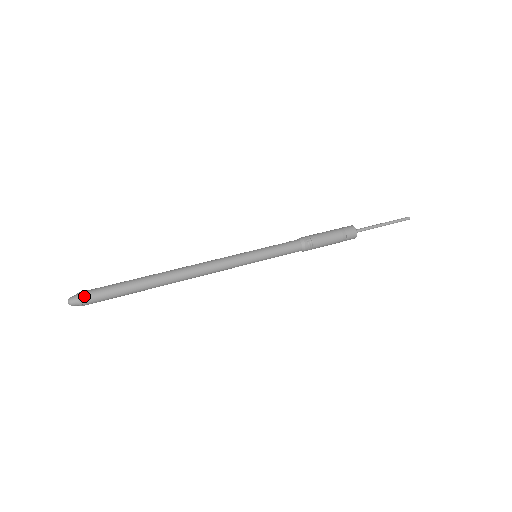
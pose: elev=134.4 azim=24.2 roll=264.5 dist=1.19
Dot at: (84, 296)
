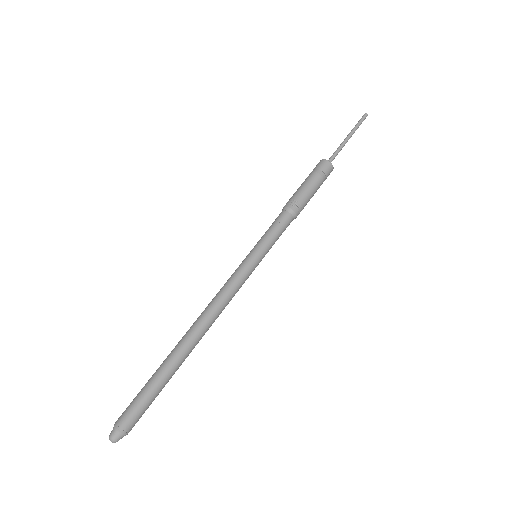
Dot at: (120, 421)
